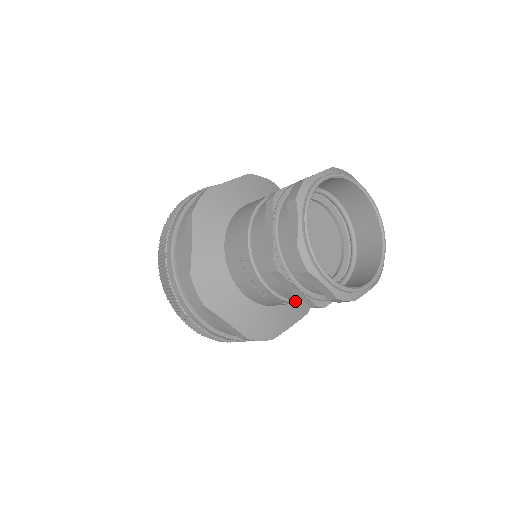
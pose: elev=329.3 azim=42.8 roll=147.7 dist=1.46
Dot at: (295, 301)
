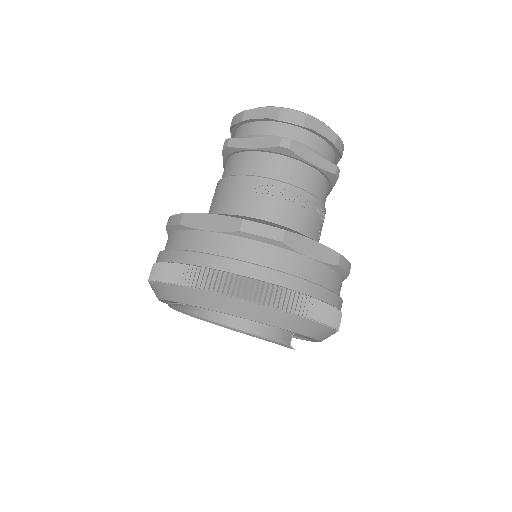
Dot at: (322, 203)
